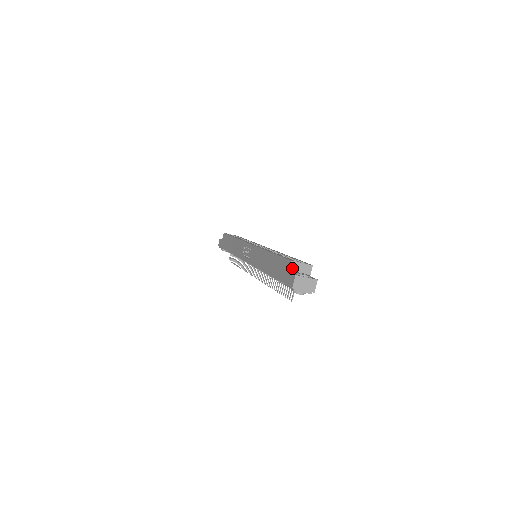
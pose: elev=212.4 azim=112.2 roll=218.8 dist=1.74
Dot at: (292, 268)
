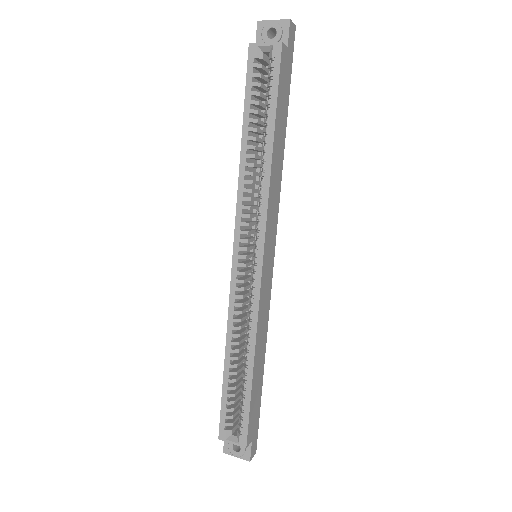
Dot at: occluded
